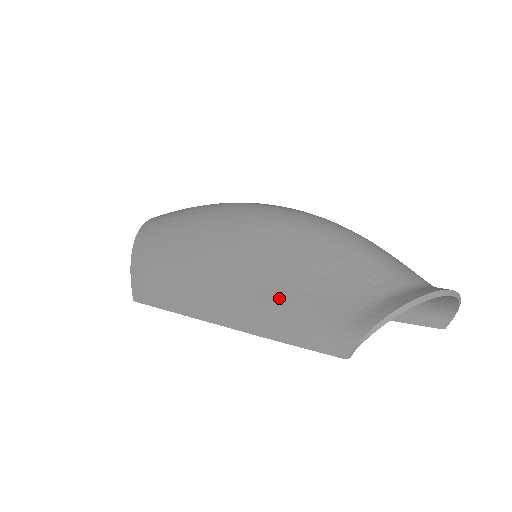
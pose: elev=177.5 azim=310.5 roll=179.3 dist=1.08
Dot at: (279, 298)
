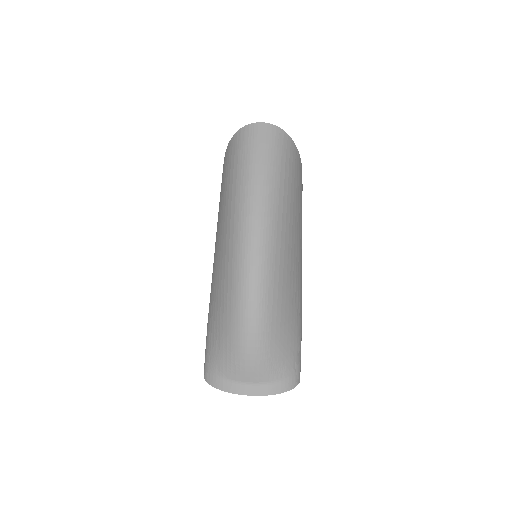
Dot at: (210, 323)
